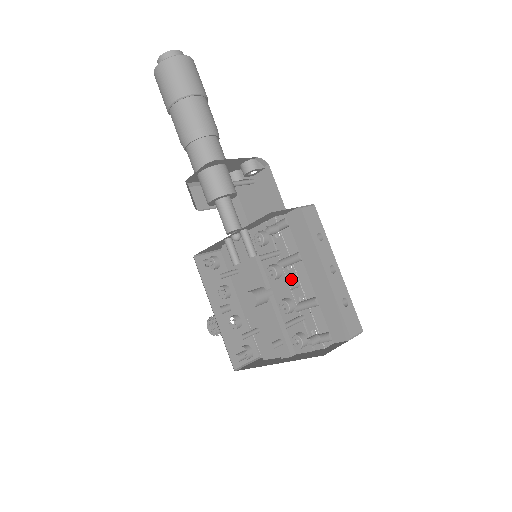
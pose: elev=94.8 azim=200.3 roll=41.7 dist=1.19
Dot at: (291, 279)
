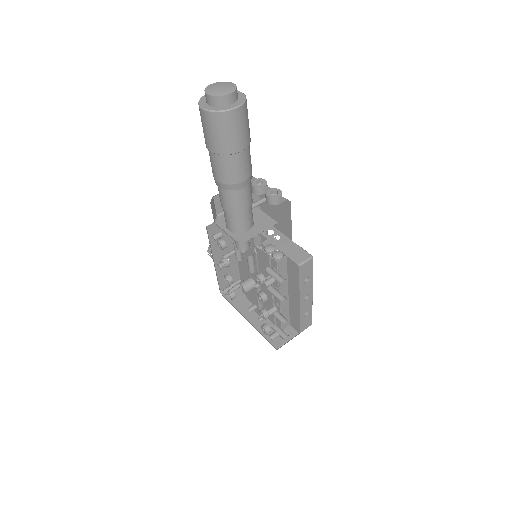
Dot at: occluded
